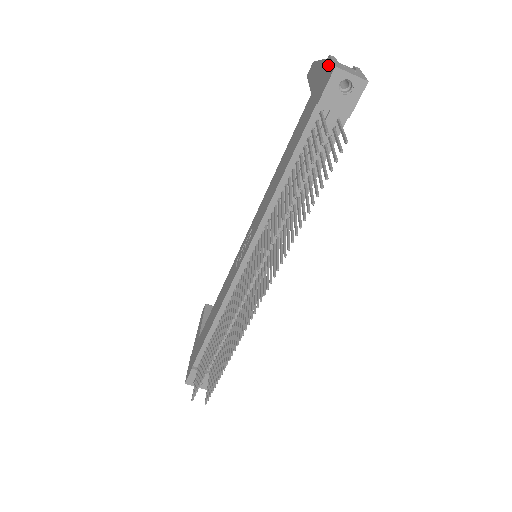
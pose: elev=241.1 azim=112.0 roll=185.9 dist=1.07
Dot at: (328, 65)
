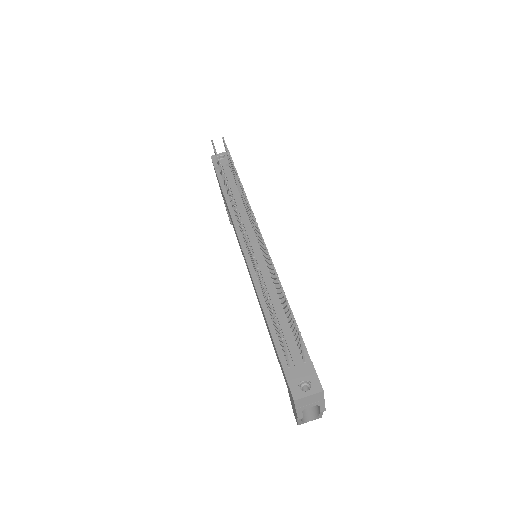
Dot at: occluded
